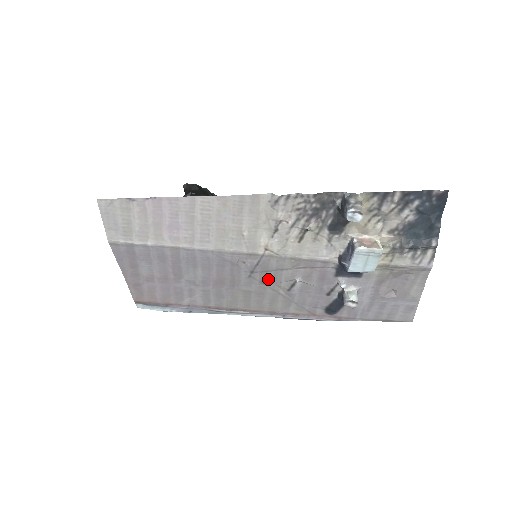
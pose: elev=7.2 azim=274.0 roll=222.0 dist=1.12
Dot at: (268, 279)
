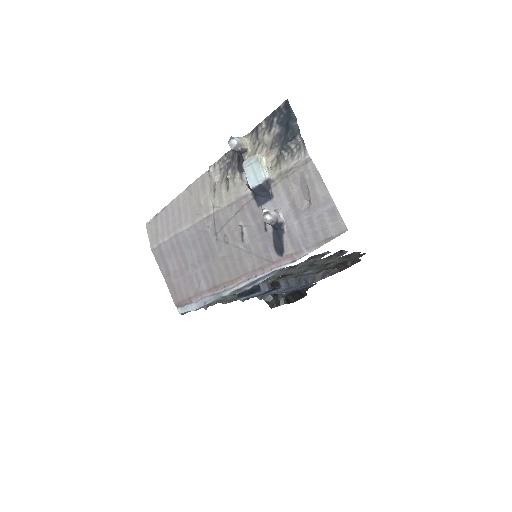
Dot at: (227, 236)
